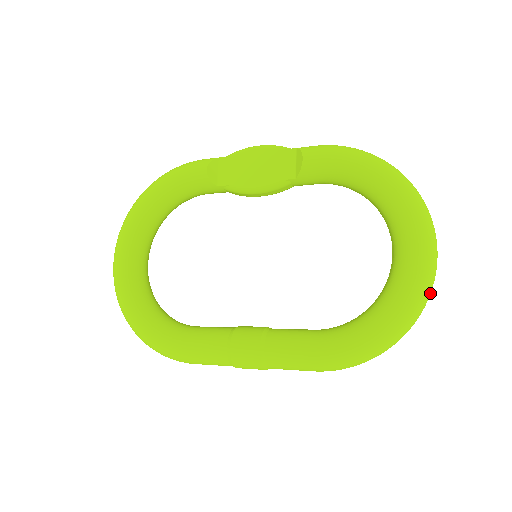
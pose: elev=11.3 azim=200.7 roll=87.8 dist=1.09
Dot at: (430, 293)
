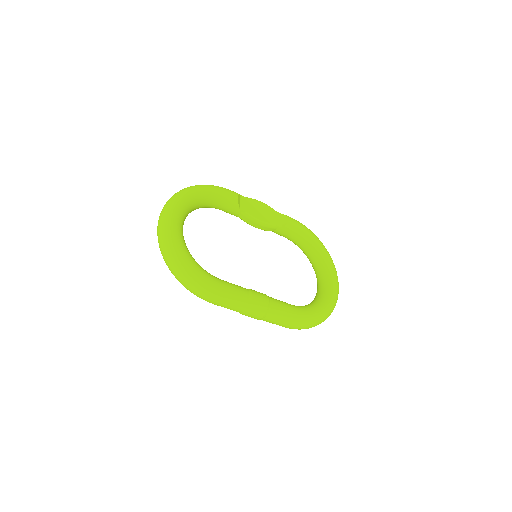
Dot at: occluded
